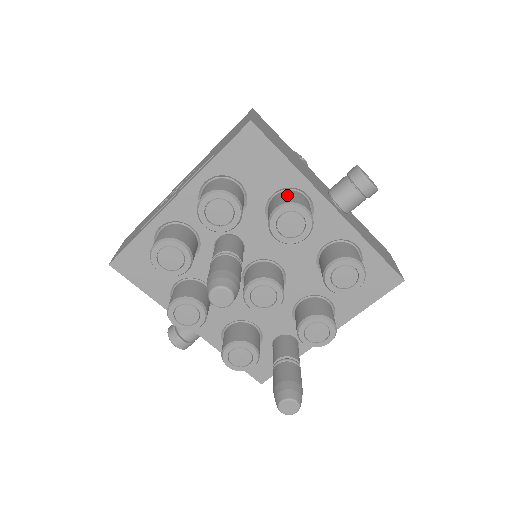
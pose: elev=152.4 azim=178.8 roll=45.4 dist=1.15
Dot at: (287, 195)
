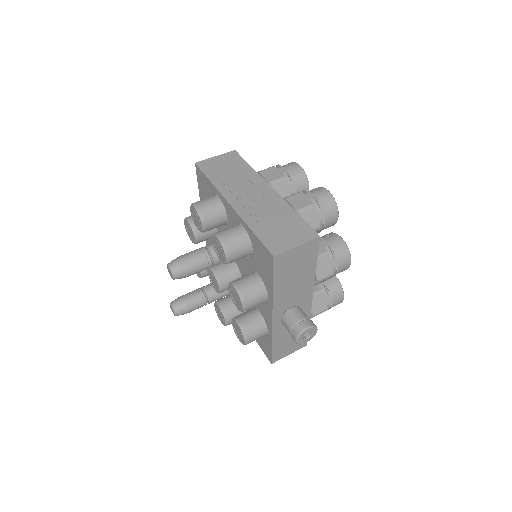
Dot at: (254, 289)
